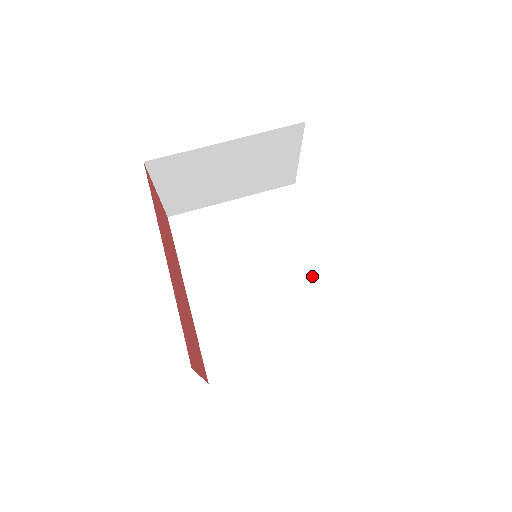
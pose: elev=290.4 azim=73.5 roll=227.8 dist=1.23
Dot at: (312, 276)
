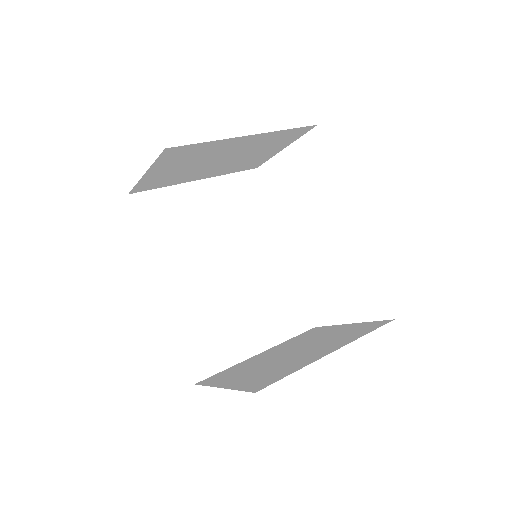
Dot at: (278, 267)
